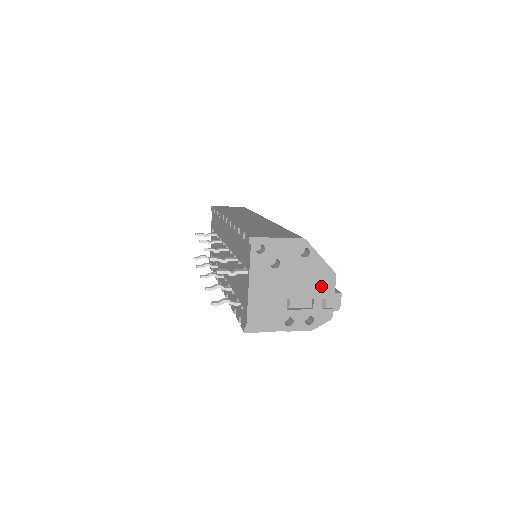
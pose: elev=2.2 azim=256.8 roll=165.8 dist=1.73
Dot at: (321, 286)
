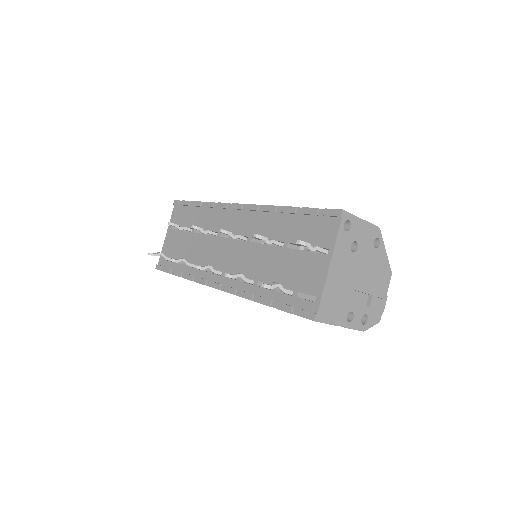
Dot at: (380, 283)
